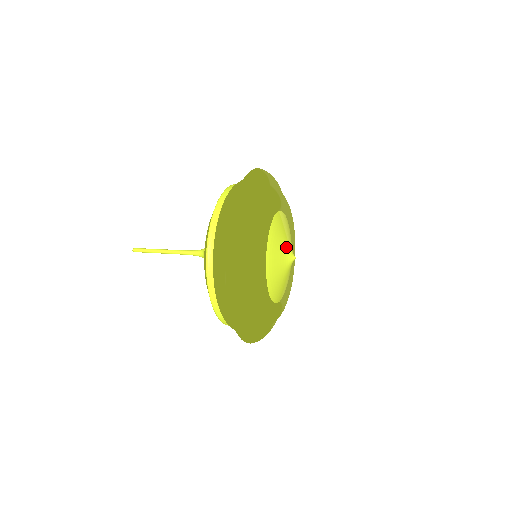
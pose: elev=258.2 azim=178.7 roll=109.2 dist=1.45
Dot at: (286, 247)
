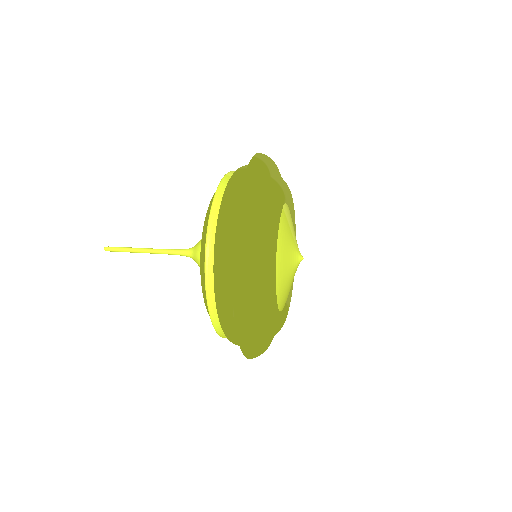
Dot at: (293, 249)
